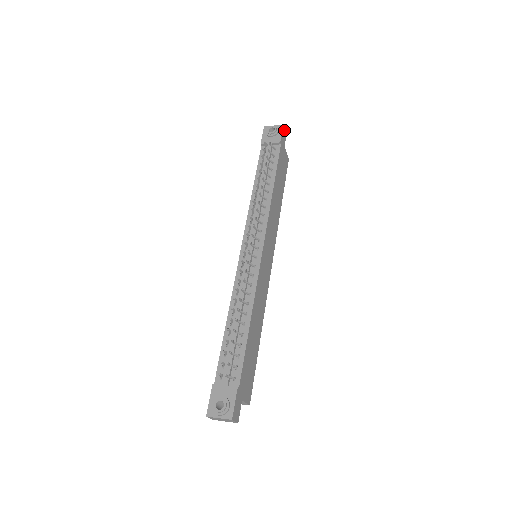
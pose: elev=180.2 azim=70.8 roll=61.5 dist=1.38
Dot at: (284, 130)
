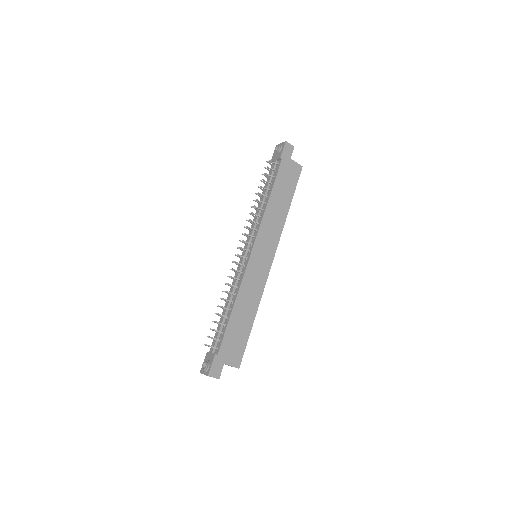
Dot at: (289, 145)
